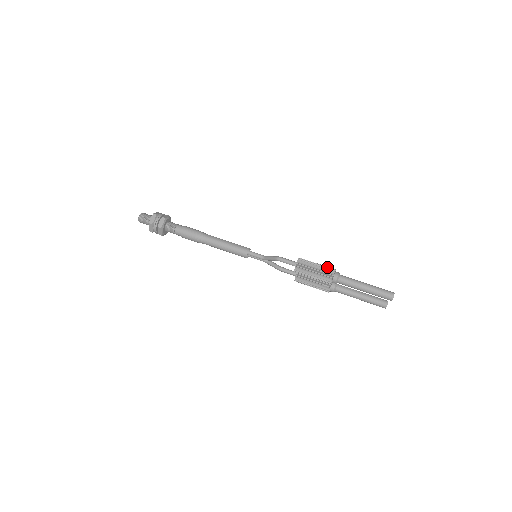
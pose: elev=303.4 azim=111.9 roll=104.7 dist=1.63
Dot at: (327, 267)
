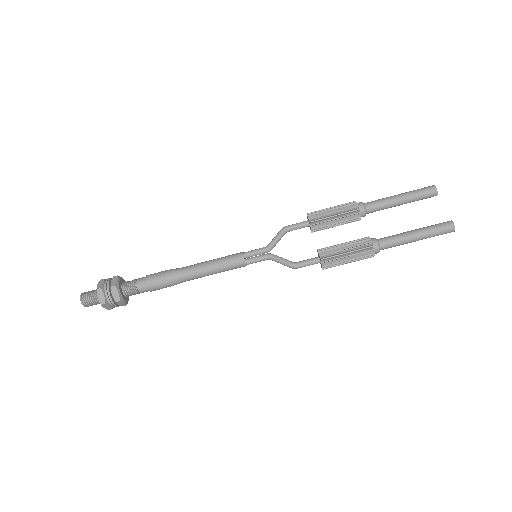
Dot at: (362, 252)
